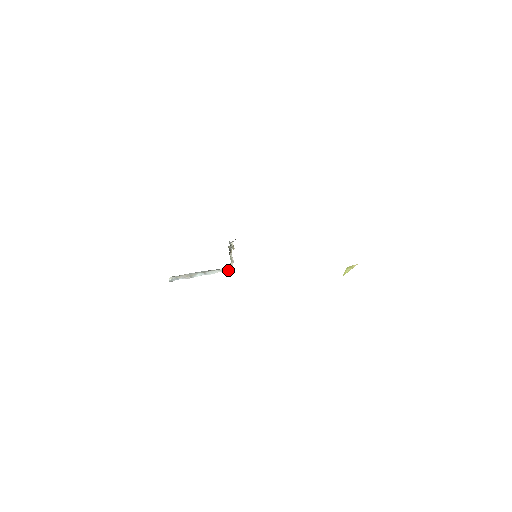
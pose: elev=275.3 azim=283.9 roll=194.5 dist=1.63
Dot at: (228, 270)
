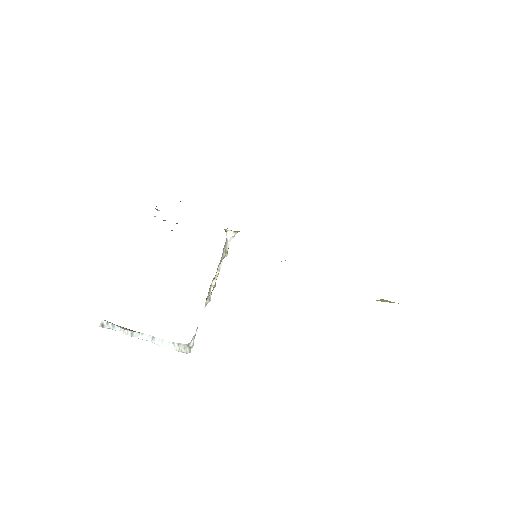
Dot at: (186, 349)
